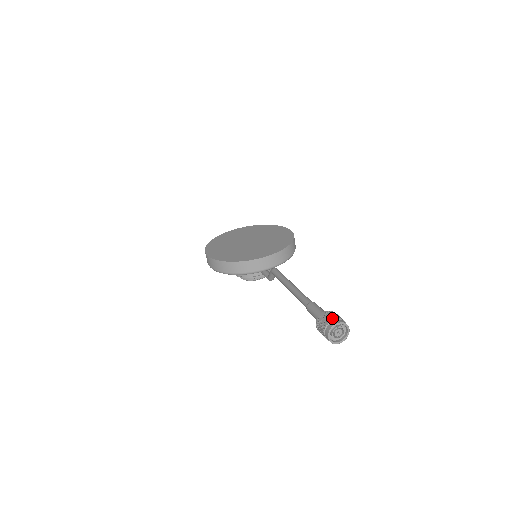
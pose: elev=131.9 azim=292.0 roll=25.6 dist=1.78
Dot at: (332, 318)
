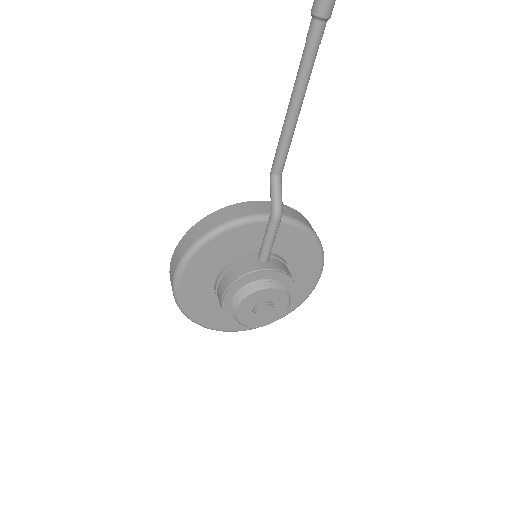
Dot at: out of frame
